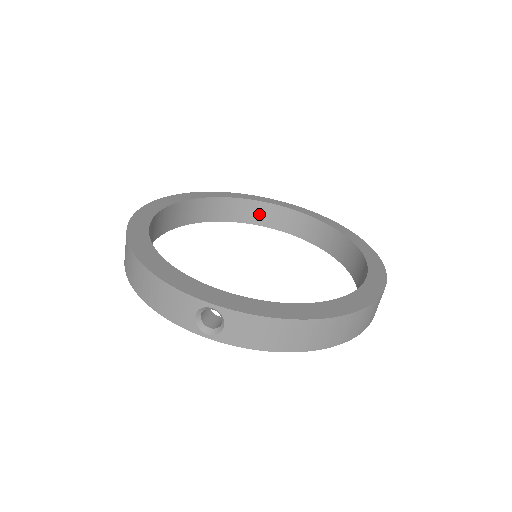
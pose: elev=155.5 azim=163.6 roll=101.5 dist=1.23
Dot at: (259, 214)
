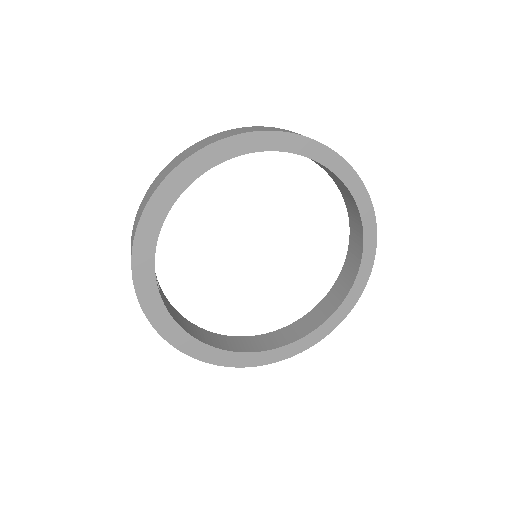
Dot at: (351, 204)
